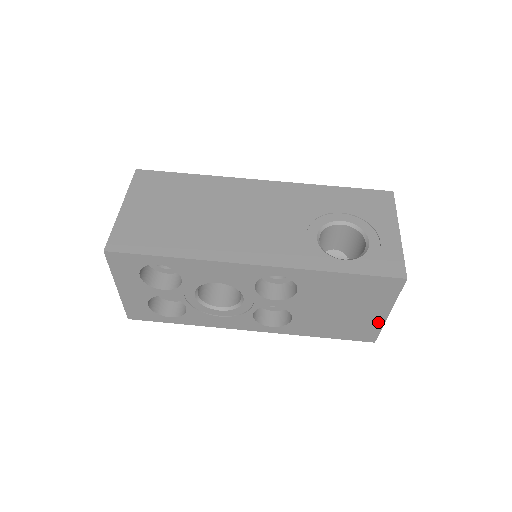
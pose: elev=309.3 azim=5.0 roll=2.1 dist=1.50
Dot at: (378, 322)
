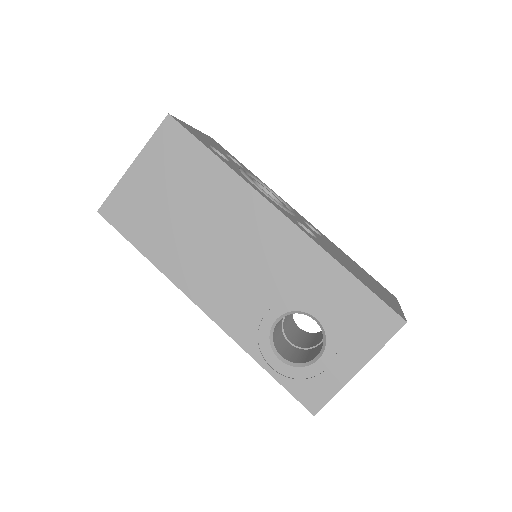
Dot at: occluded
